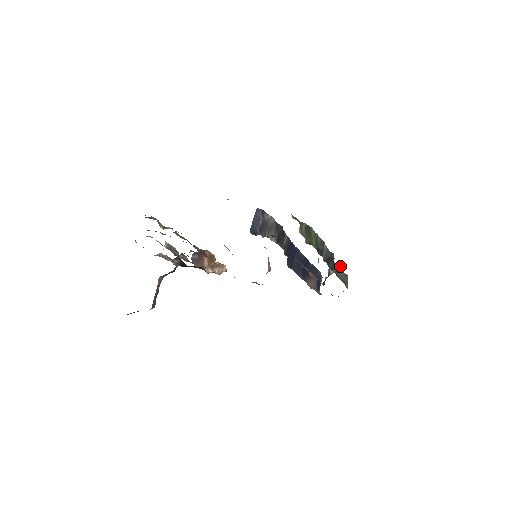
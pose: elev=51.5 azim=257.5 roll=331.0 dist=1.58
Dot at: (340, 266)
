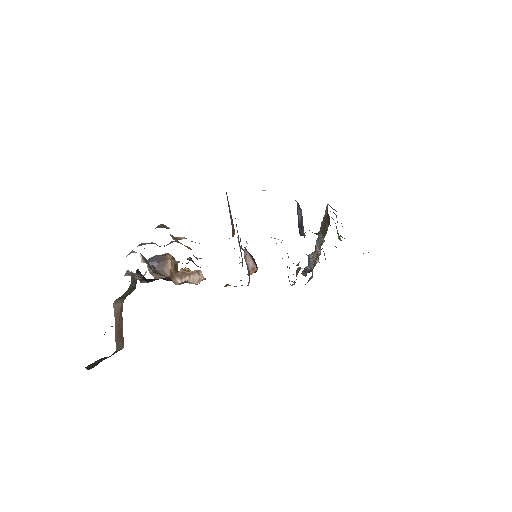
Dot at: occluded
